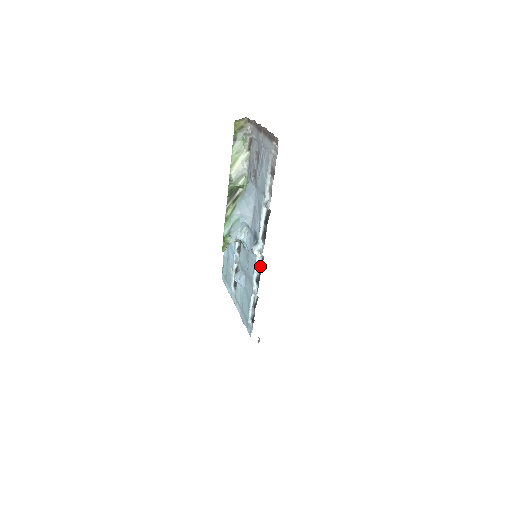
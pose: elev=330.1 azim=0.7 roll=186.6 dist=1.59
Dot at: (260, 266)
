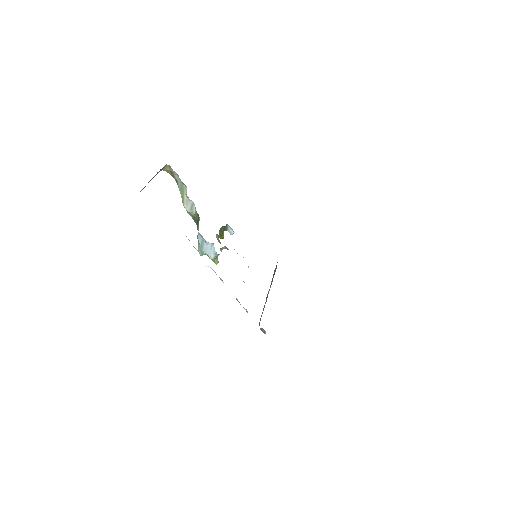
Dot at: occluded
